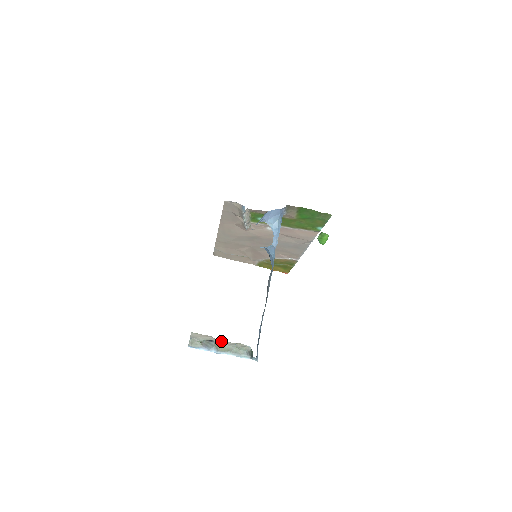
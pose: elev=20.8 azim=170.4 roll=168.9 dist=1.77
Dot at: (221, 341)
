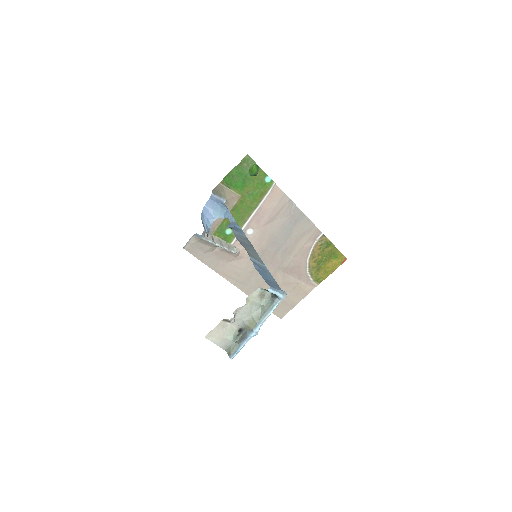
Dot at: (240, 317)
